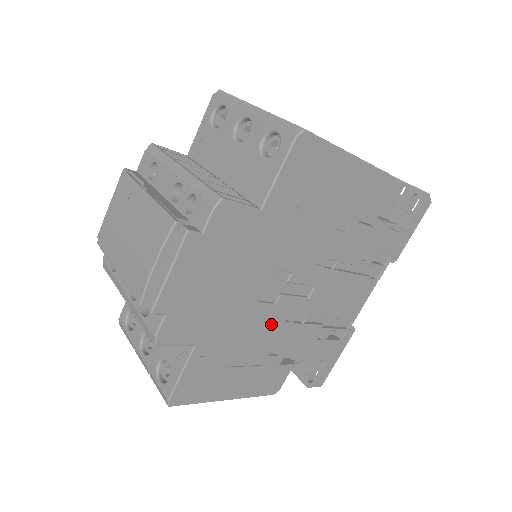
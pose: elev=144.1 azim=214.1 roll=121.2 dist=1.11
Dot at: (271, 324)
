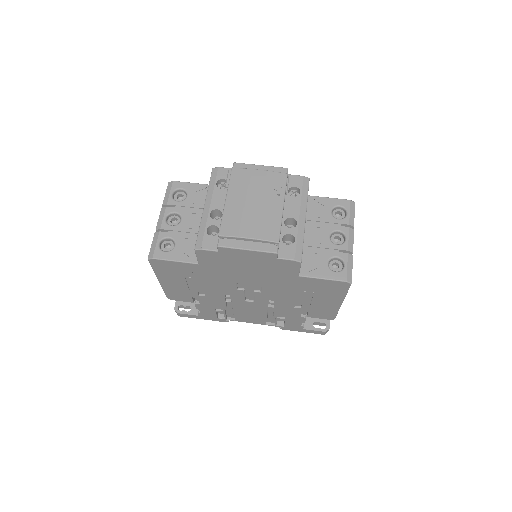
Dot at: (222, 290)
